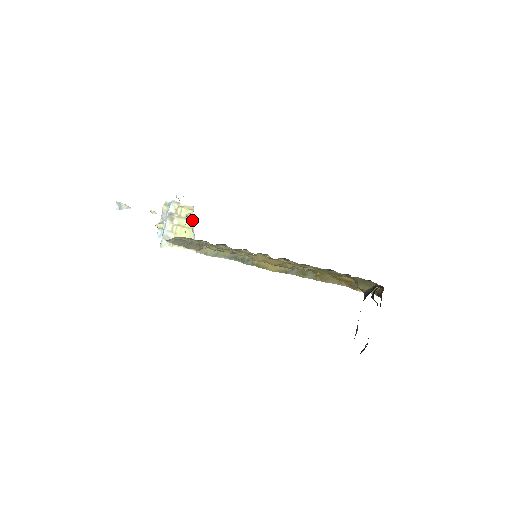
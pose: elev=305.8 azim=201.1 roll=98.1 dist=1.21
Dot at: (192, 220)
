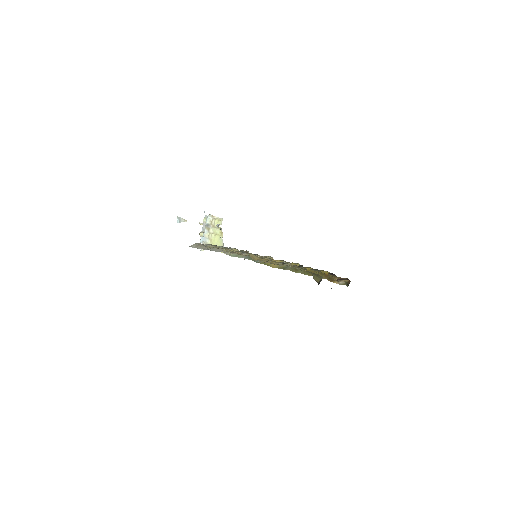
Dot at: (220, 229)
